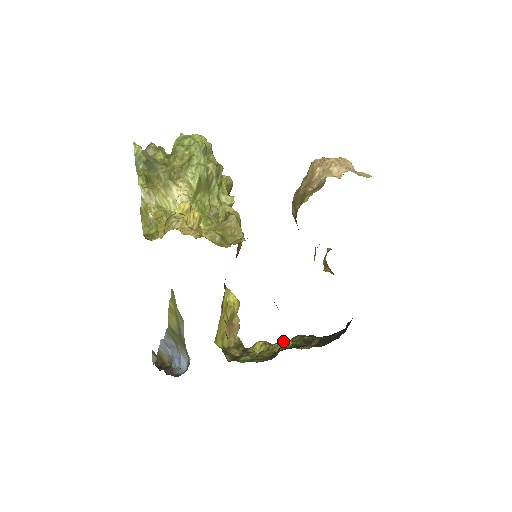
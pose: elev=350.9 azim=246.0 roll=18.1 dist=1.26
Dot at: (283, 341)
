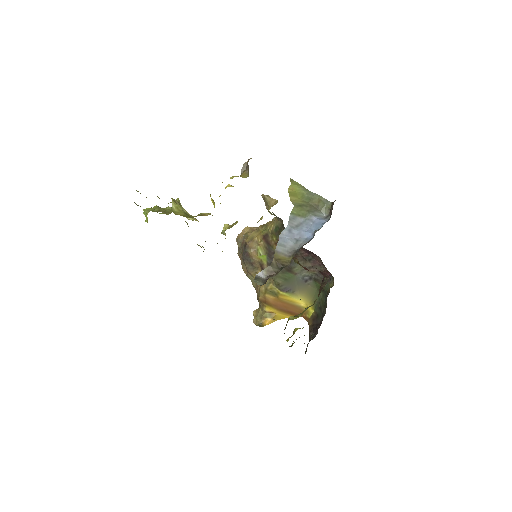
Dot at: occluded
